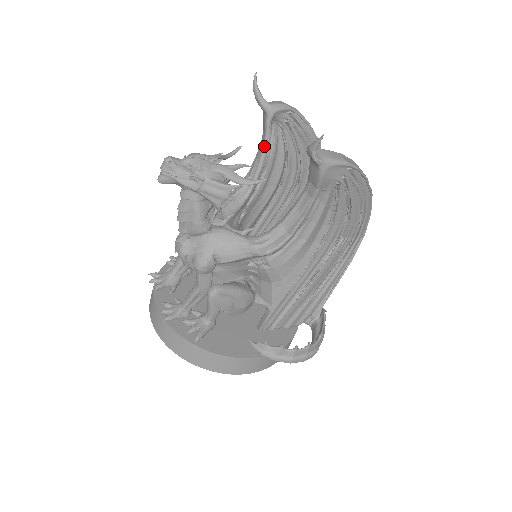
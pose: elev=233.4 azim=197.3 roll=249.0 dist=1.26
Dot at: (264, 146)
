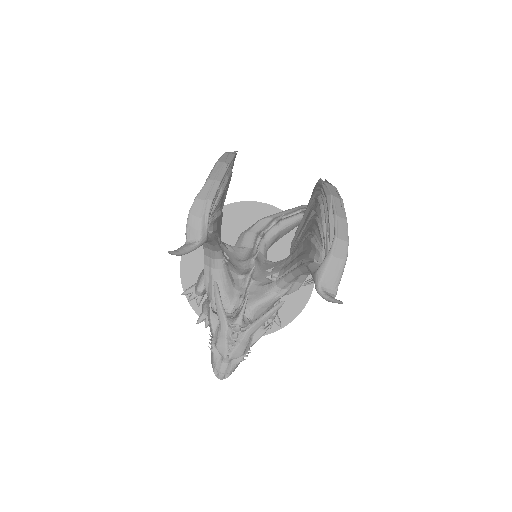
Dot at: (211, 242)
